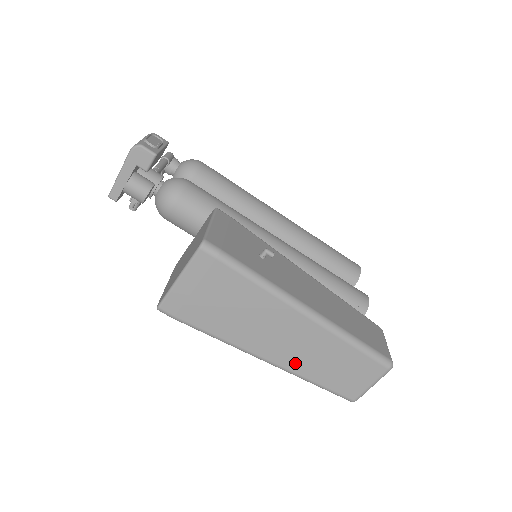
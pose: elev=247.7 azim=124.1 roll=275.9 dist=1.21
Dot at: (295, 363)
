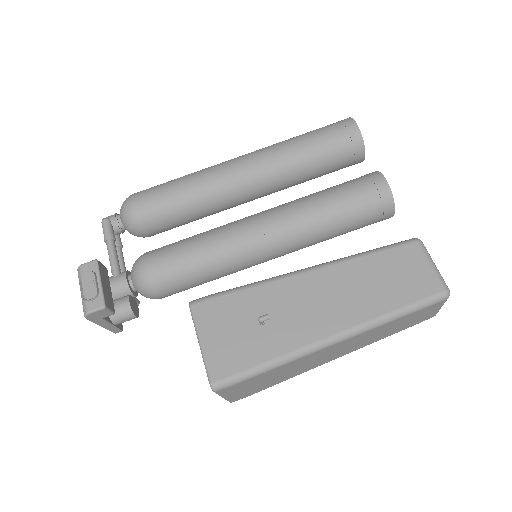
Dot at: (361, 346)
